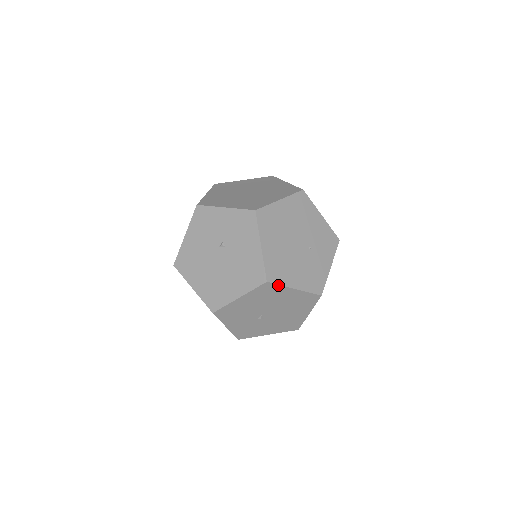
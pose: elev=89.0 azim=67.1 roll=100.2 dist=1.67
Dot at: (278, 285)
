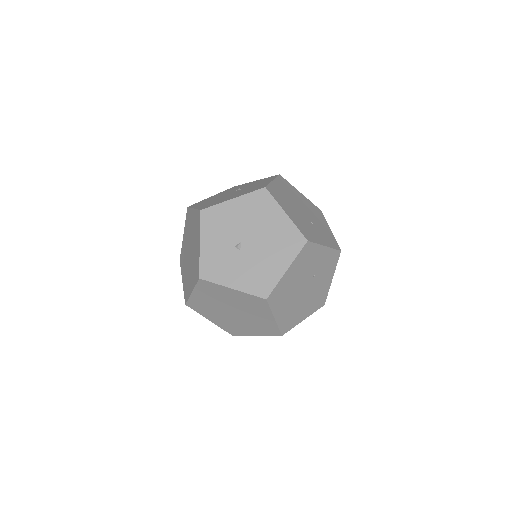
Dot at: (273, 198)
